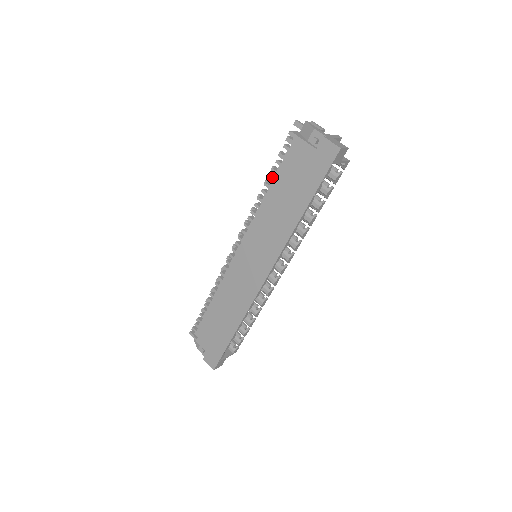
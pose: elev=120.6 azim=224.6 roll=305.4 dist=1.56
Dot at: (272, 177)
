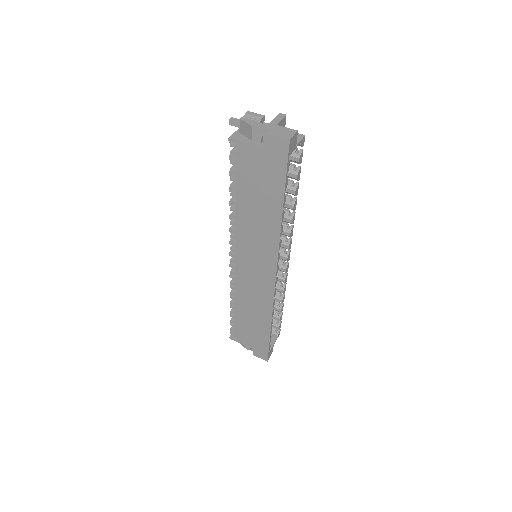
Dot at: (234, 186)
